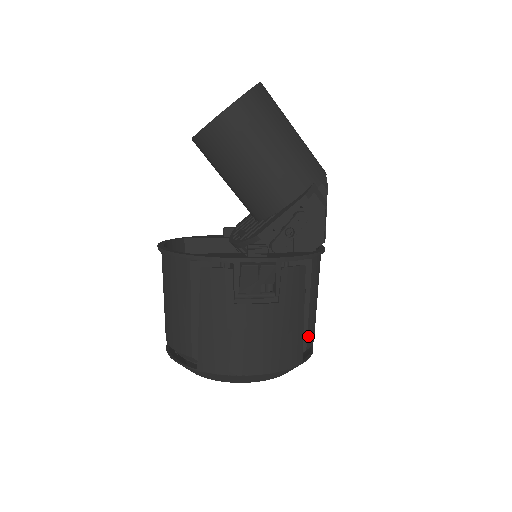
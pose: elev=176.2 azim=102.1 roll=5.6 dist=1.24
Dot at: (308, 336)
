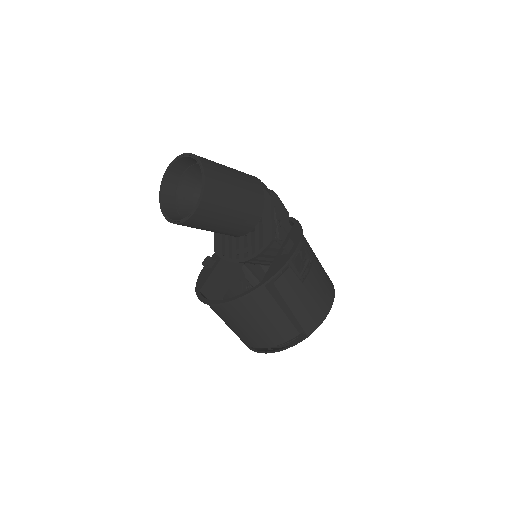
Dot at: occluded
